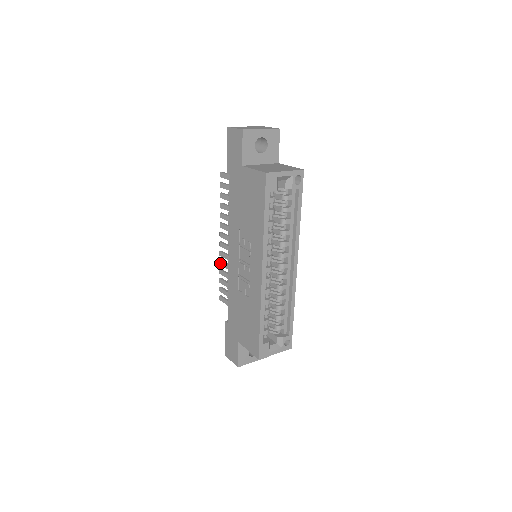
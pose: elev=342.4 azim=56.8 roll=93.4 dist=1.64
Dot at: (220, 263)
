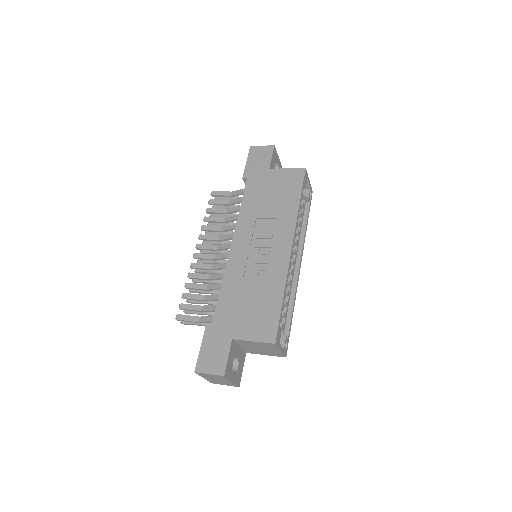
Dot at: (190, 275)
